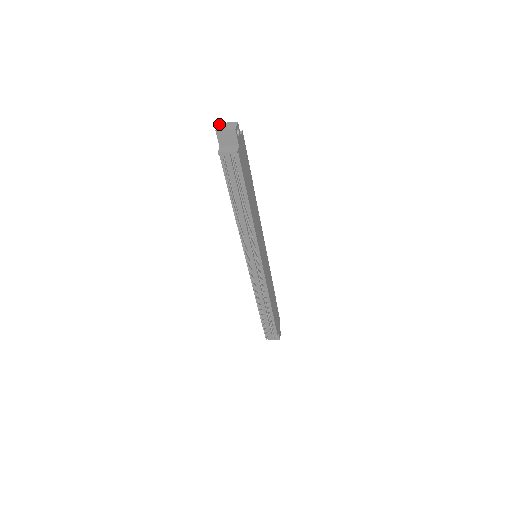
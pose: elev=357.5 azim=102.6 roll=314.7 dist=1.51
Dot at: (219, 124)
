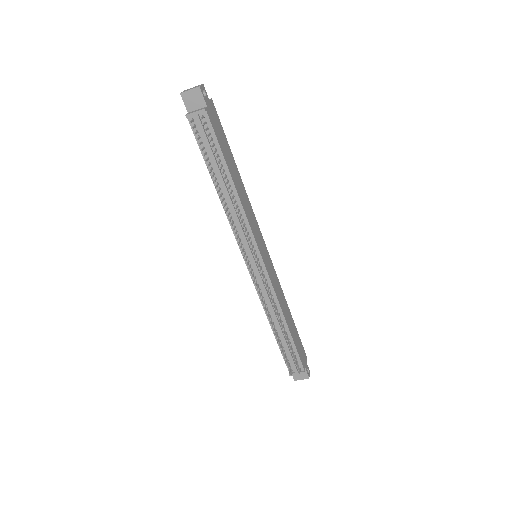
Dot at: (184, 90)
